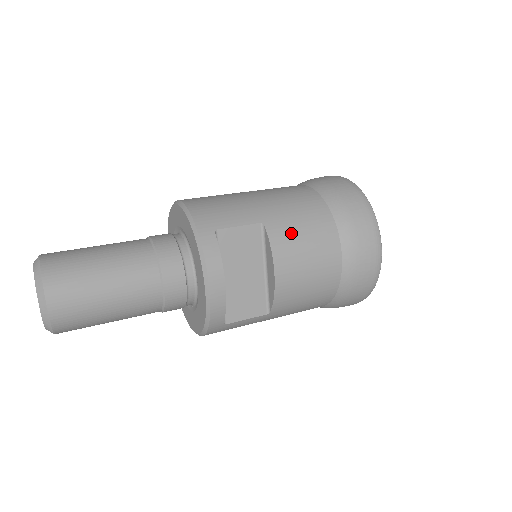
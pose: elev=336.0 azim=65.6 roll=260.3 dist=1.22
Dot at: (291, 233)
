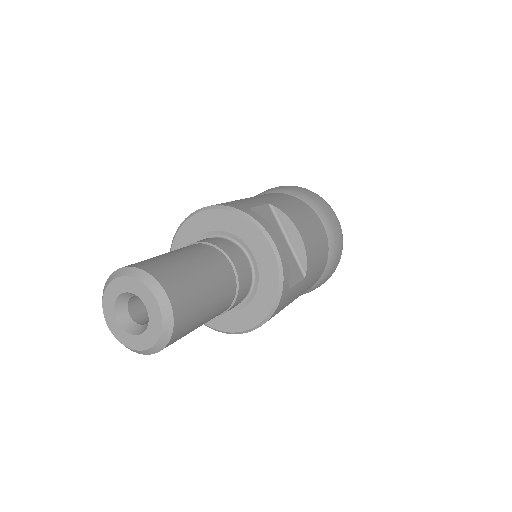
Dot at: (289, 207)
